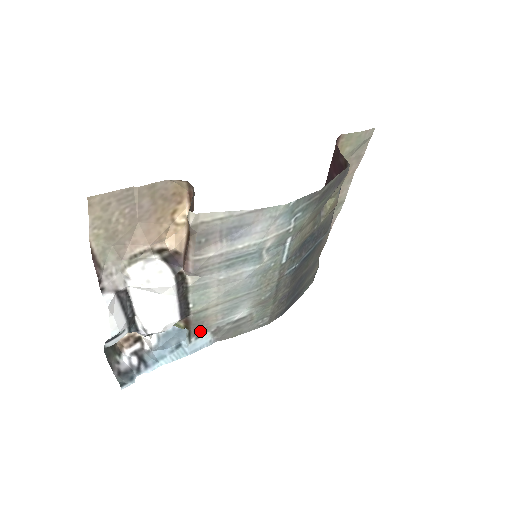
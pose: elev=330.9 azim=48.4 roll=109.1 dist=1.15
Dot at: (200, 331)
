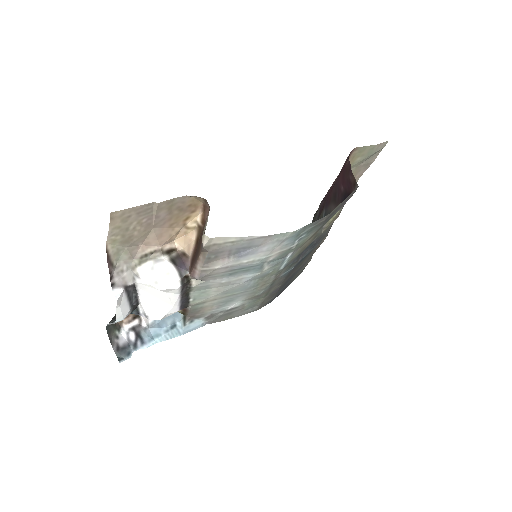
Dot at: (195, 317)
